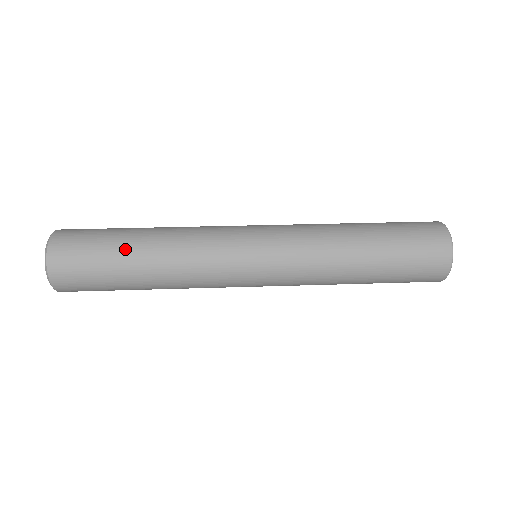
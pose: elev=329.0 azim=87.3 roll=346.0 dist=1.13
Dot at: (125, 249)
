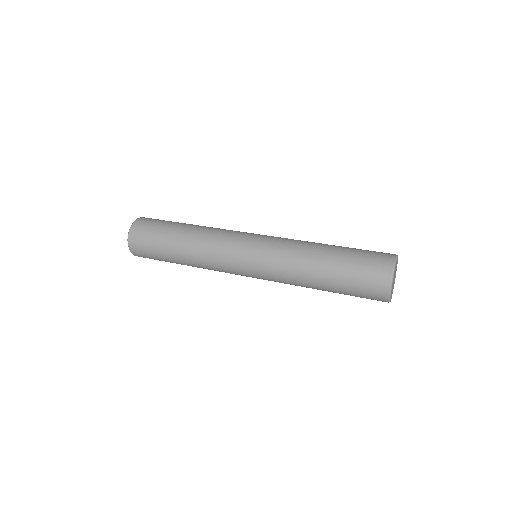
Dot at: (169, 252)
